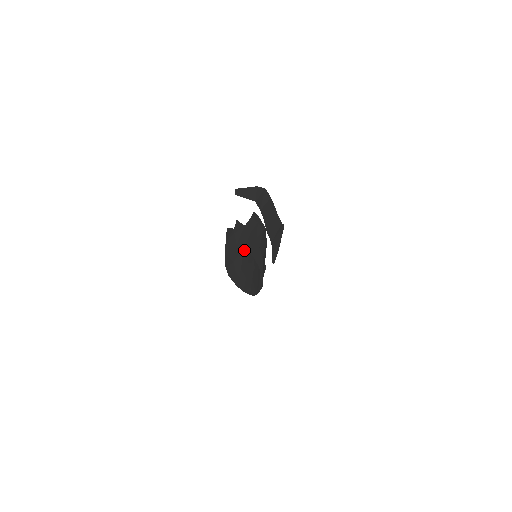
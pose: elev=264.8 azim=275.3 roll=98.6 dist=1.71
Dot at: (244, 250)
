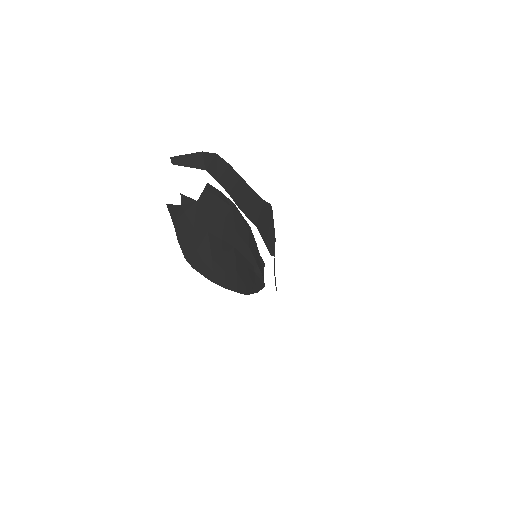
Dot at: (210, 235)
